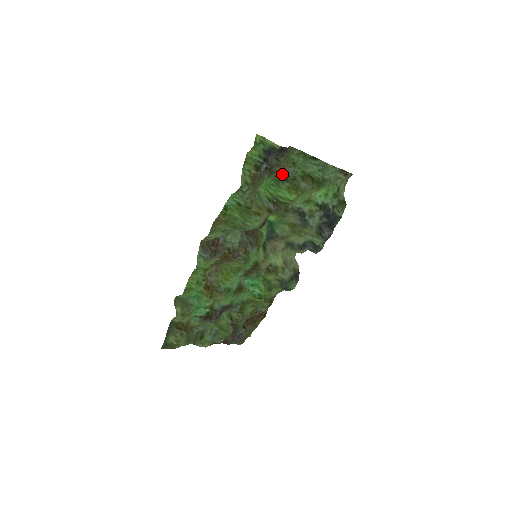
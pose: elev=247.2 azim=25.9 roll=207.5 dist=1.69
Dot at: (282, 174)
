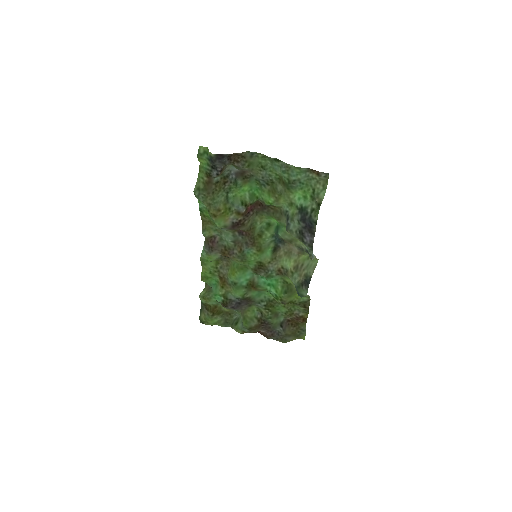
Dot at: (259, 178)
